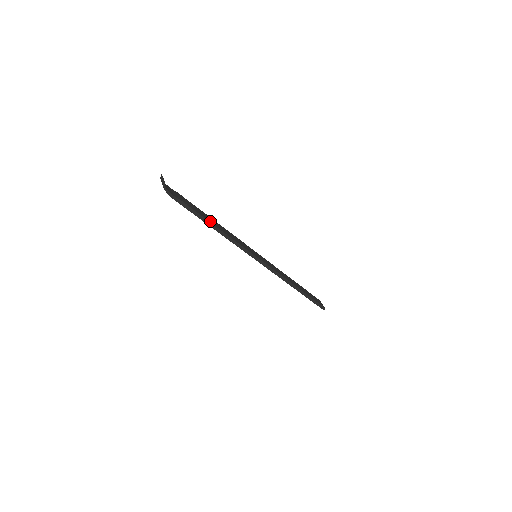
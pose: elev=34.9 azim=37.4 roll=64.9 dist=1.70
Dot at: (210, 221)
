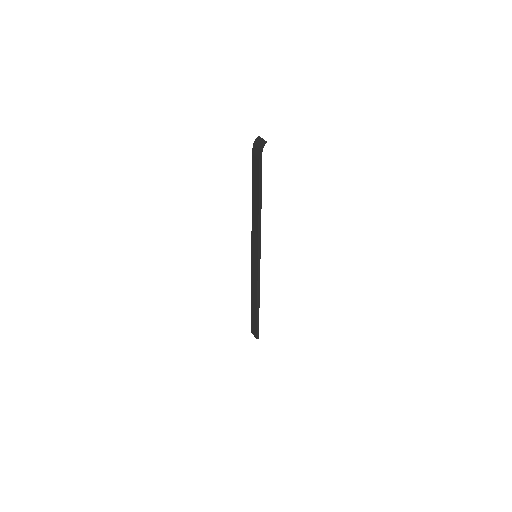
Dot at: (260, 200)
